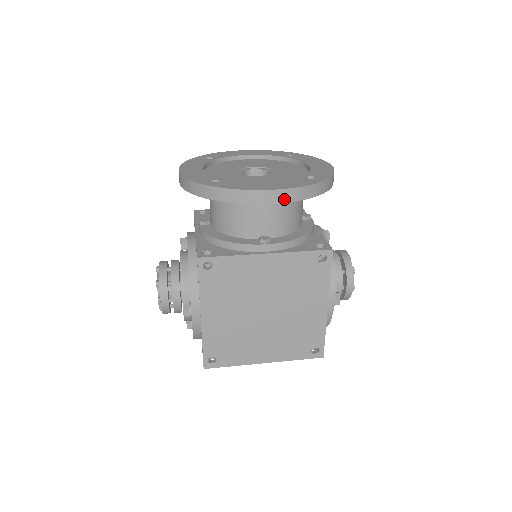
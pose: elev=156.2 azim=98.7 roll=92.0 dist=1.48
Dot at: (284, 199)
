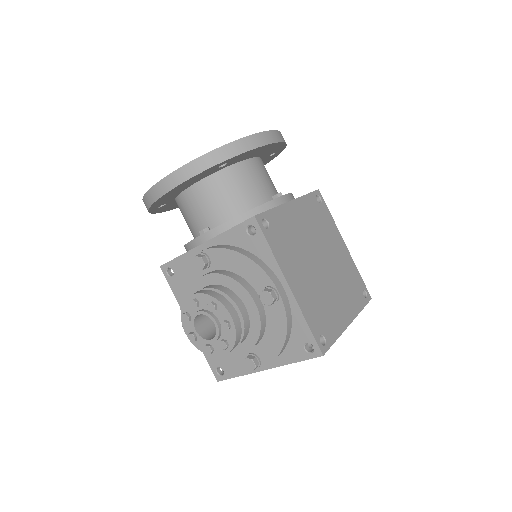
Dot at: (279, 139)
